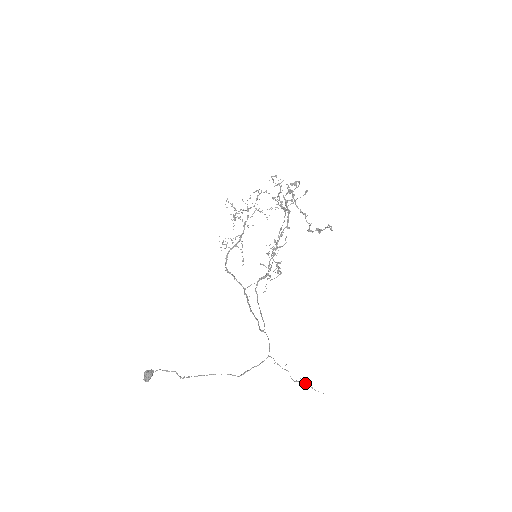
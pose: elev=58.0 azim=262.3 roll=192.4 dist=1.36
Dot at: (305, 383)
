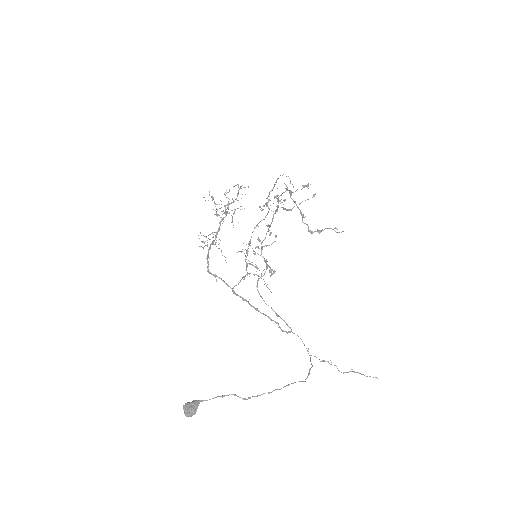
Dot at: (356, 372)
